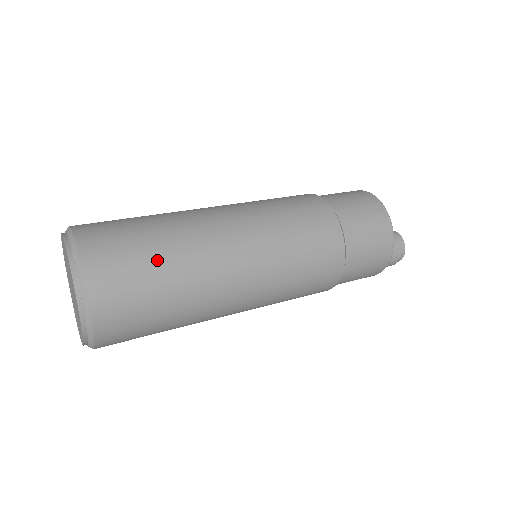
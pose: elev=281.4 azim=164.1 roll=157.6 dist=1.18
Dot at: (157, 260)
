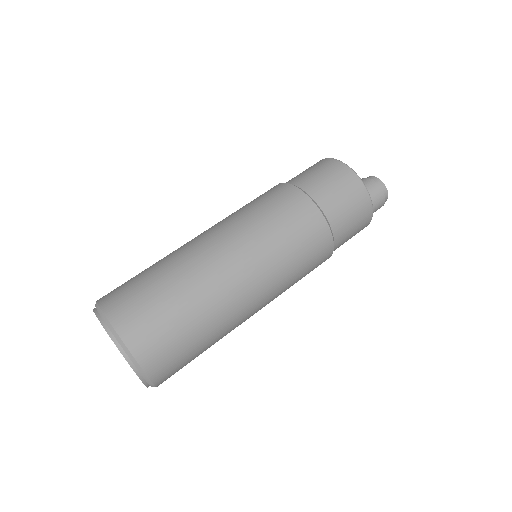
Dot at: (162, 287)
